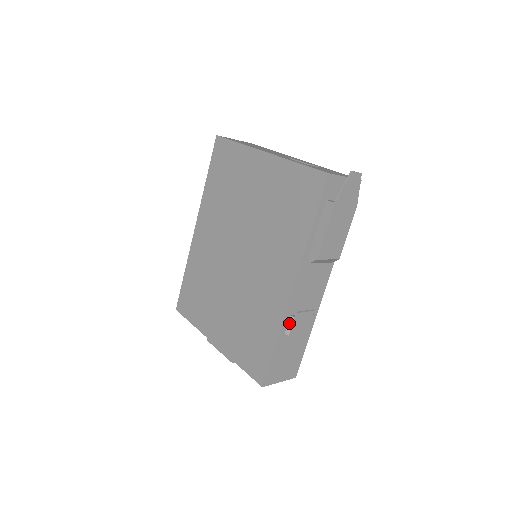
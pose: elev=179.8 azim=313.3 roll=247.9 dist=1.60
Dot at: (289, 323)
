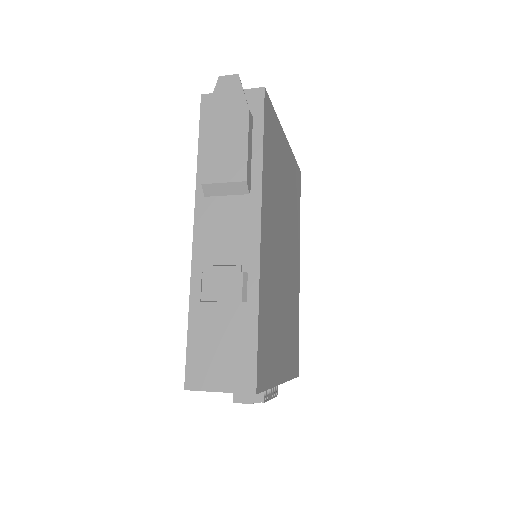
Dot at: (201, 284)
